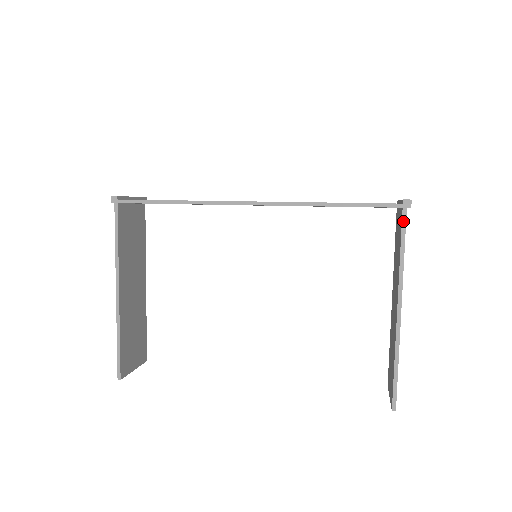
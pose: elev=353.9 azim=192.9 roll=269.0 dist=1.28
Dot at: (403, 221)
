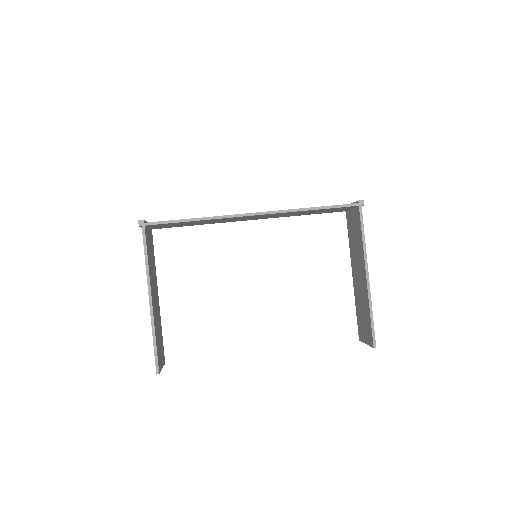
Dot at: (360, 215)
